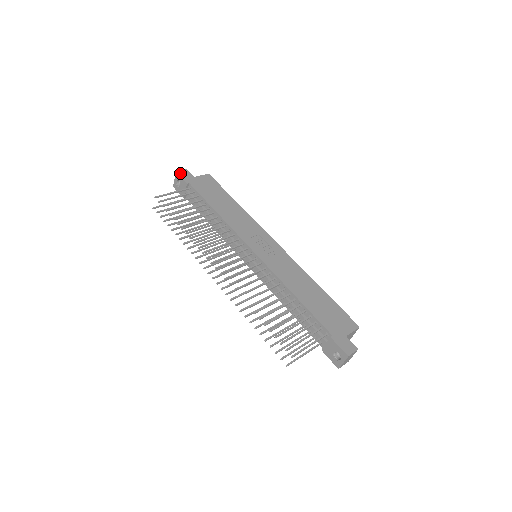
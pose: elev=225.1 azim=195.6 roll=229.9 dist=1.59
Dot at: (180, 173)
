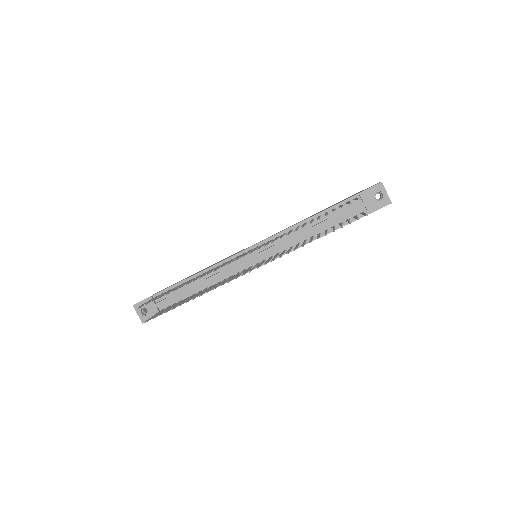
Dot at: (137, 303)
